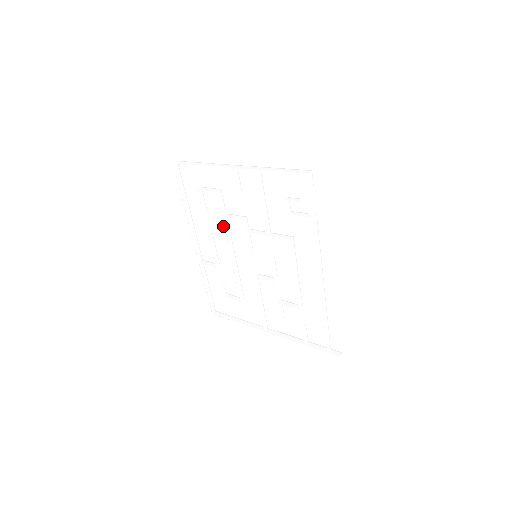
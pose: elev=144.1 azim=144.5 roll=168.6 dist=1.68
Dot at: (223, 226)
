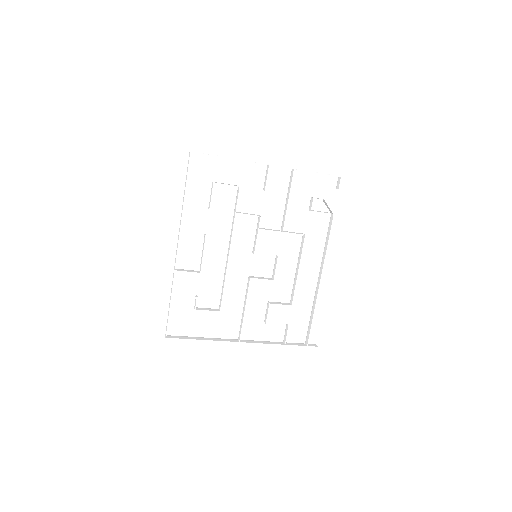
Dot at: (224, 225)
